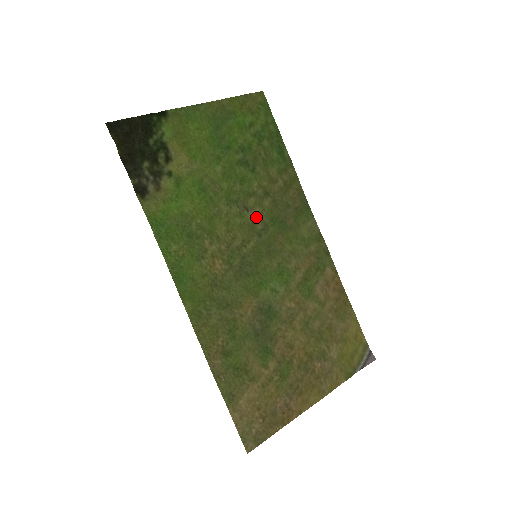
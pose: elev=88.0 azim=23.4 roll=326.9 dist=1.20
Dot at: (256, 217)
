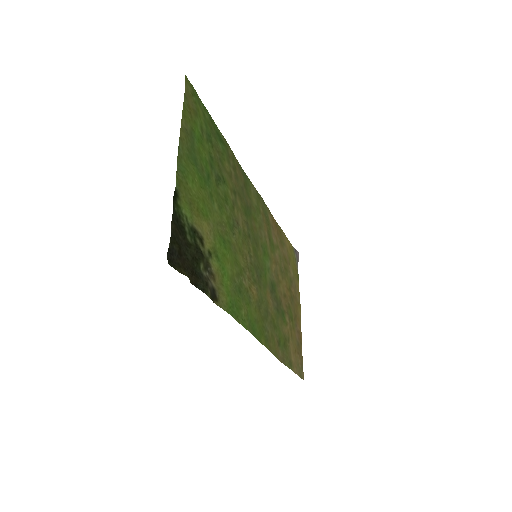
Dot at: (242, 223)
